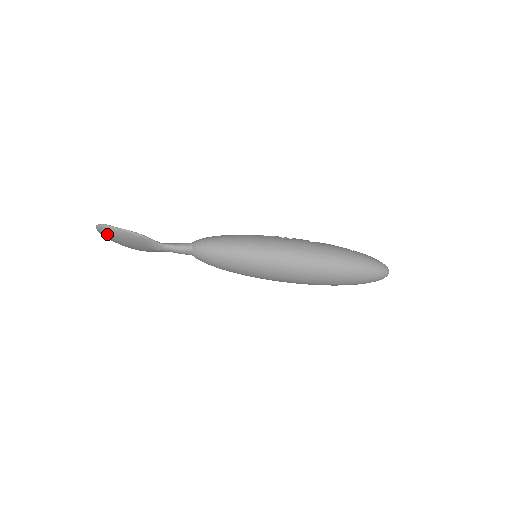
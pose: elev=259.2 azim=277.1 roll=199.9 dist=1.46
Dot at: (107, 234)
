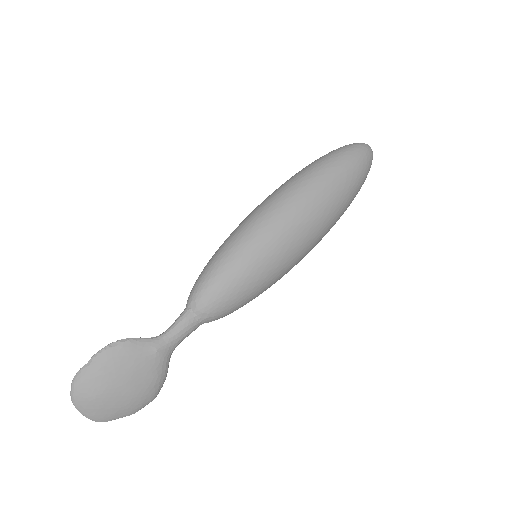
Dot at: (88, 391)
